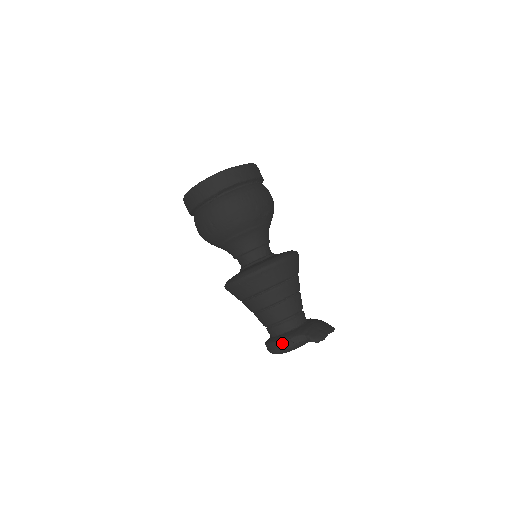
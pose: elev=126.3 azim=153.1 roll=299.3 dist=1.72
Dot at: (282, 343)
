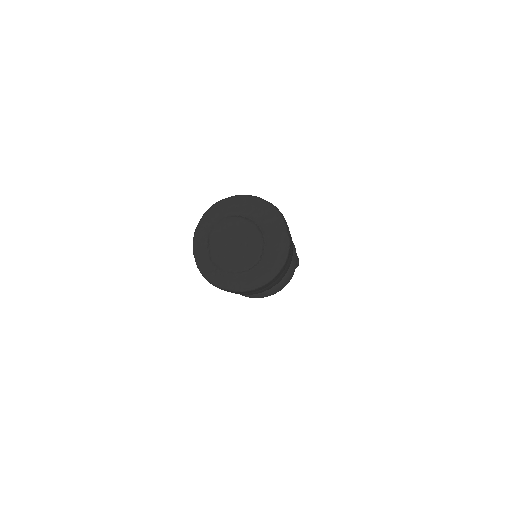
Dot at: occluded
